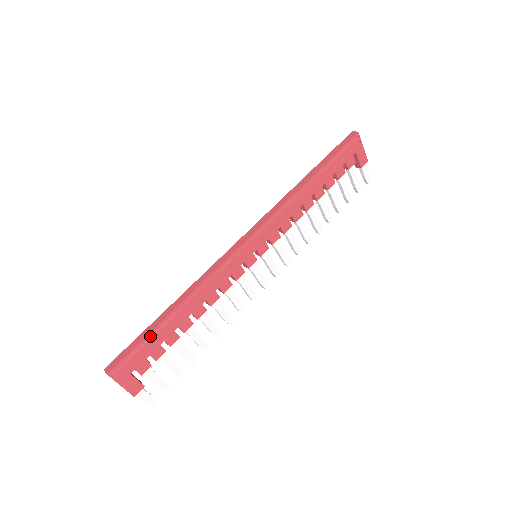
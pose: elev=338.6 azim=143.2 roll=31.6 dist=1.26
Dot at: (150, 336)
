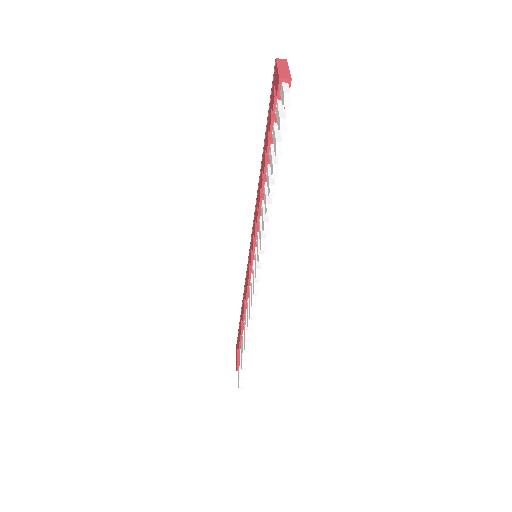
Dot at: occluded
